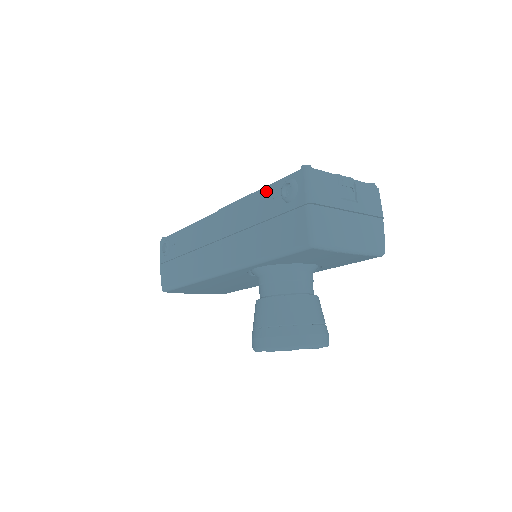
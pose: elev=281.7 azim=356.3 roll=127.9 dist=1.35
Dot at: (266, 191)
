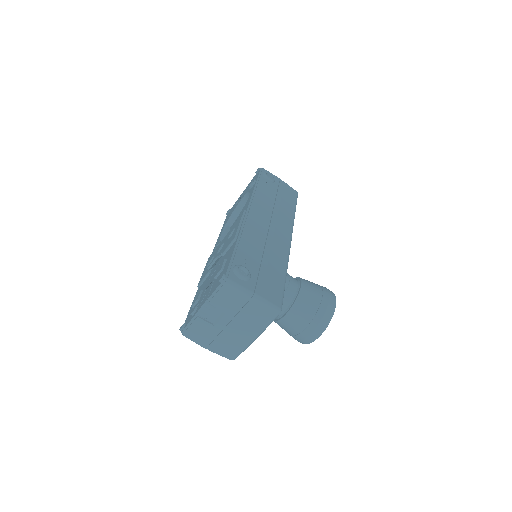
Dot at: occluded
